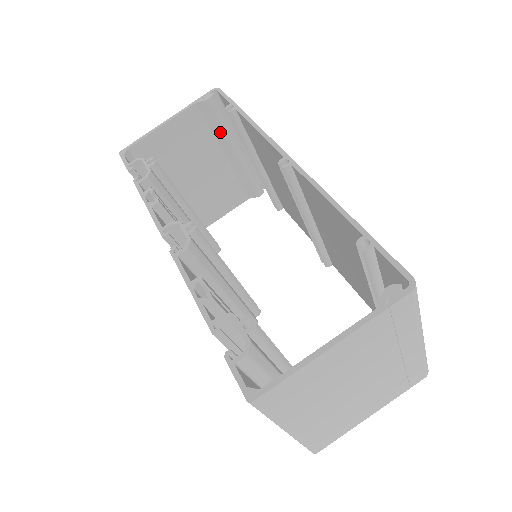
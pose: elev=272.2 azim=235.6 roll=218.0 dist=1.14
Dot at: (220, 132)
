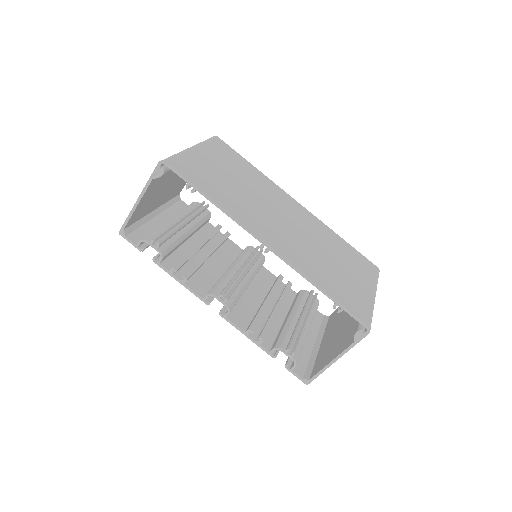
Dot at: occluded
